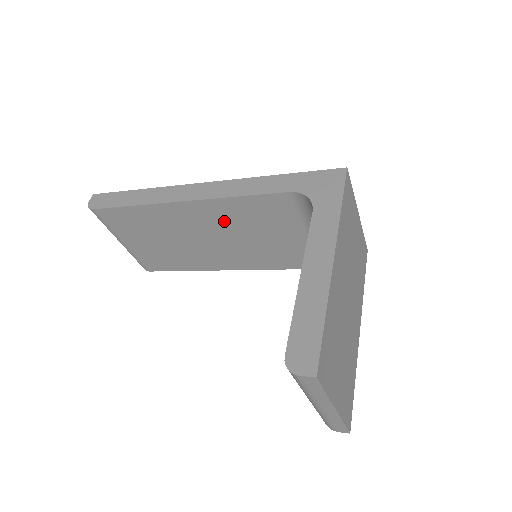
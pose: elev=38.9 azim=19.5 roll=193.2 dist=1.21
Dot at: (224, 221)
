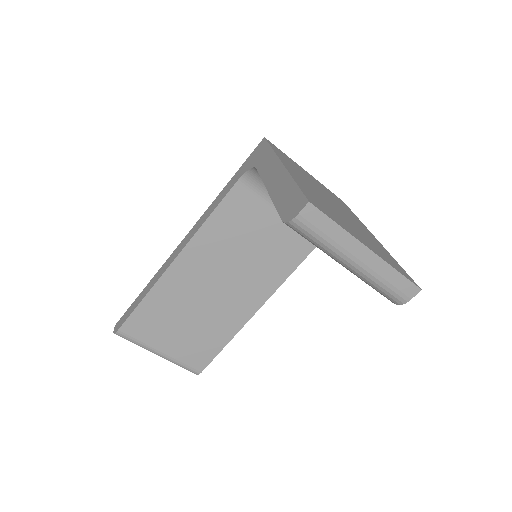
Dot at: (216, 254)
